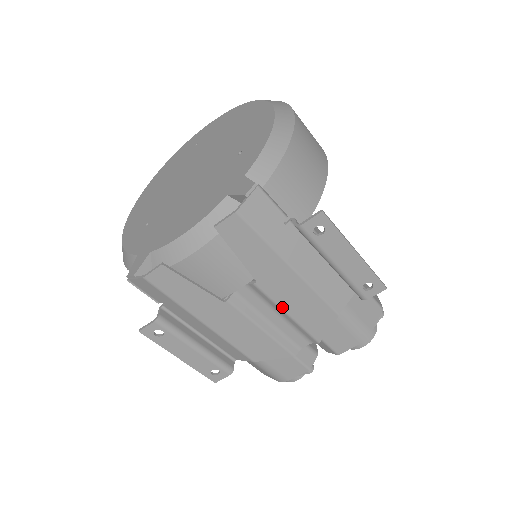
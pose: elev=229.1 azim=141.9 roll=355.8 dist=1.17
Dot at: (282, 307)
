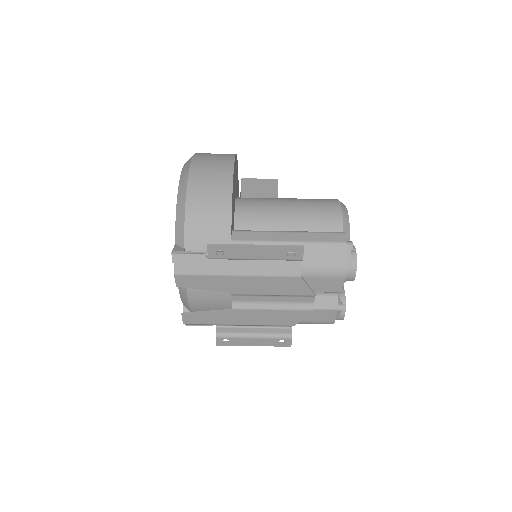
Dot at: (263, 294)
